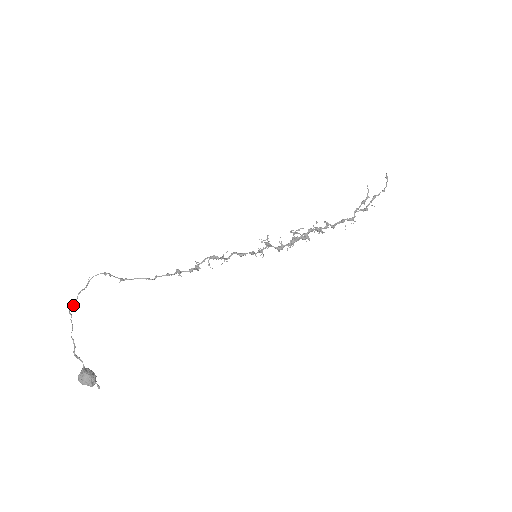
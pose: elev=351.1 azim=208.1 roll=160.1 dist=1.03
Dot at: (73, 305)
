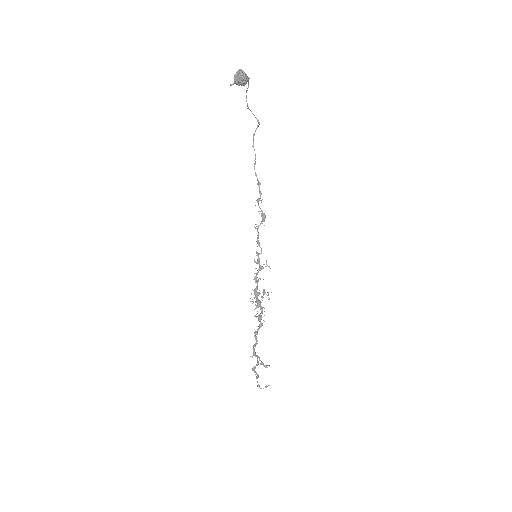
Dot at: occluded
